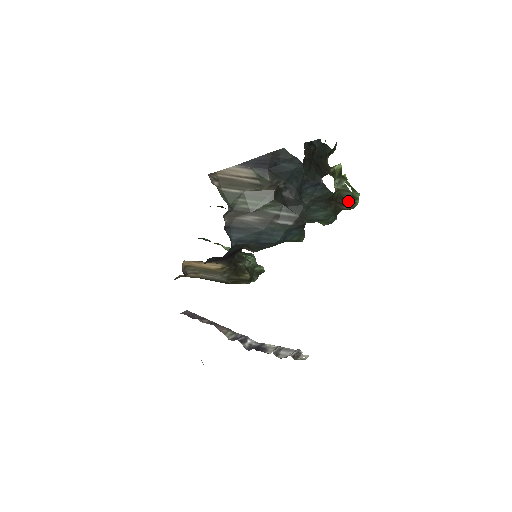
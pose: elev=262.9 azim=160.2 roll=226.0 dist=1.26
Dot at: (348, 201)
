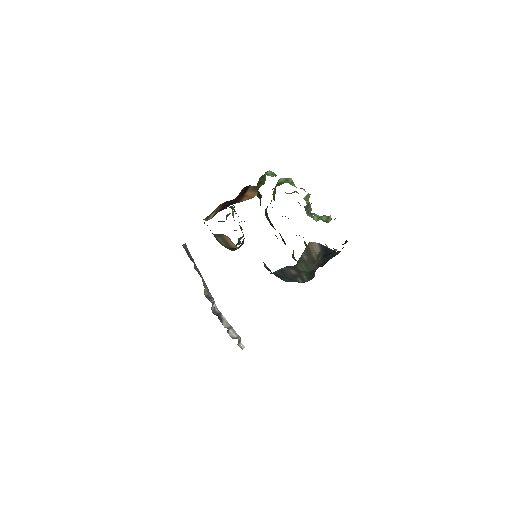
Dot at: occluded
